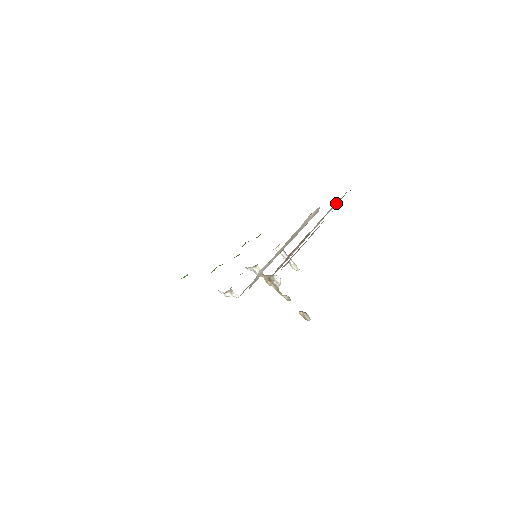
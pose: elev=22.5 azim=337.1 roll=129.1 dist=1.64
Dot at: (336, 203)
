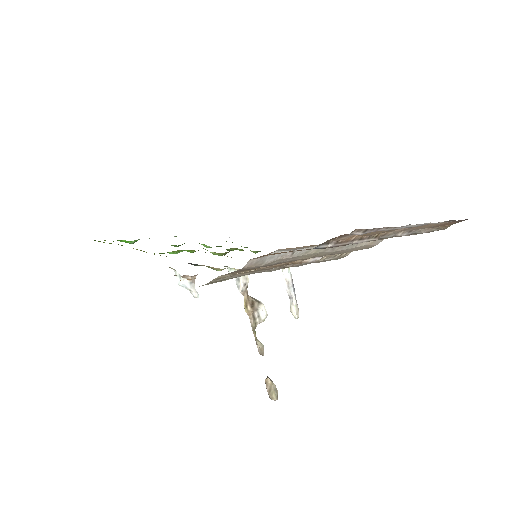
Dot at: (432, 229)
